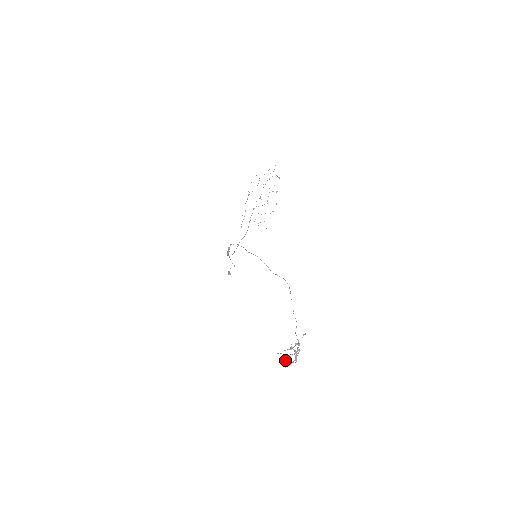
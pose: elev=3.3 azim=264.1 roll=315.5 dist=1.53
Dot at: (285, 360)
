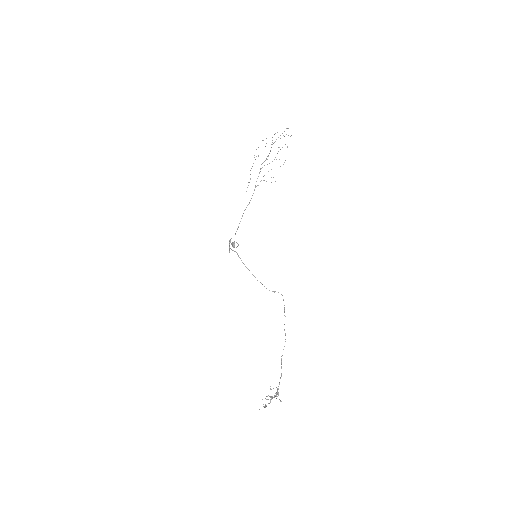
Dot at: (265, 407)
